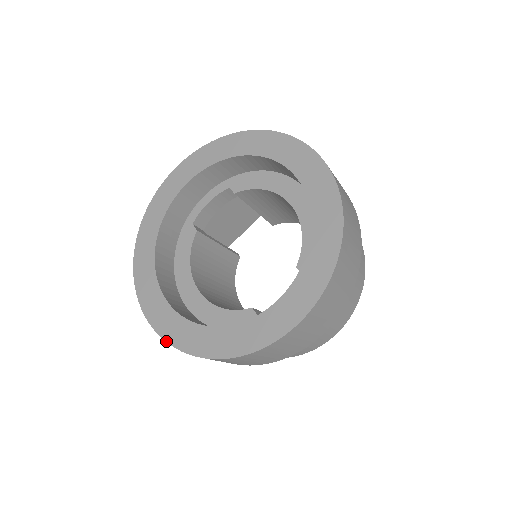
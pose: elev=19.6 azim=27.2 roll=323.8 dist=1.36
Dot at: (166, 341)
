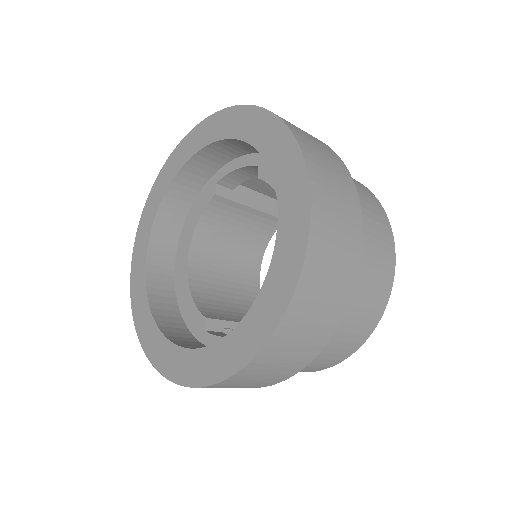
Dot at: (131, 298)
